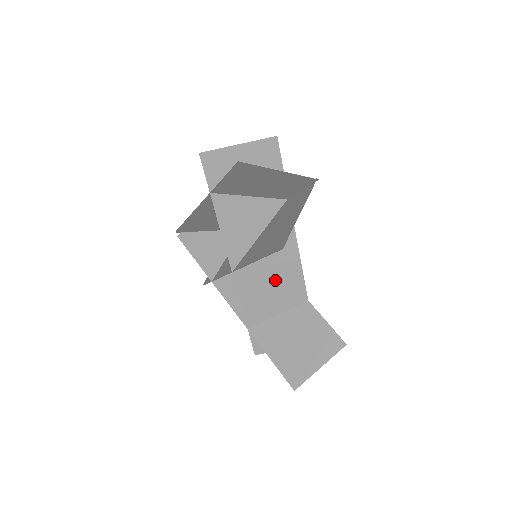
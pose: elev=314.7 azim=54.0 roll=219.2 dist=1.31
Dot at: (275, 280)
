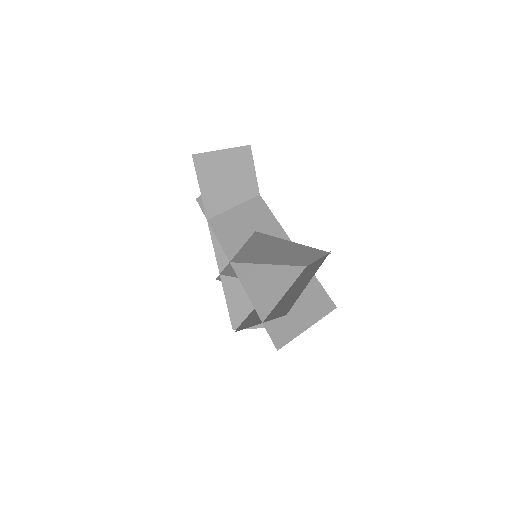
Dot at: occluded
